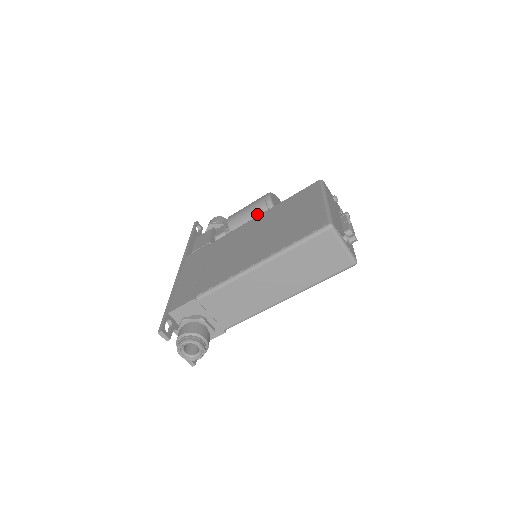
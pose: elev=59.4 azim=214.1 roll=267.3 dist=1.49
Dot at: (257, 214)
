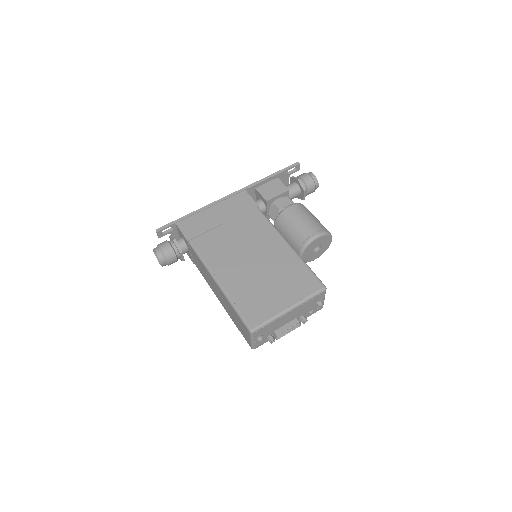
Dot at: (296, 235)
